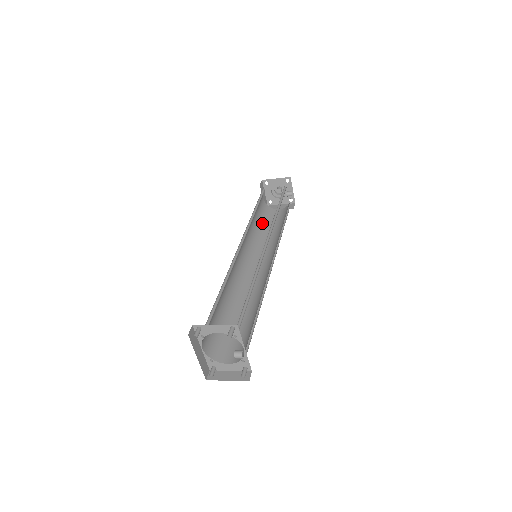
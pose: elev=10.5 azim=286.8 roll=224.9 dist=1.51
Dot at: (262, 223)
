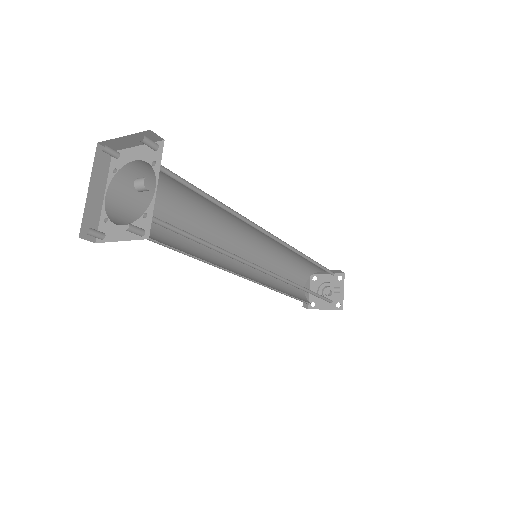
Dot at: (289, 292)
